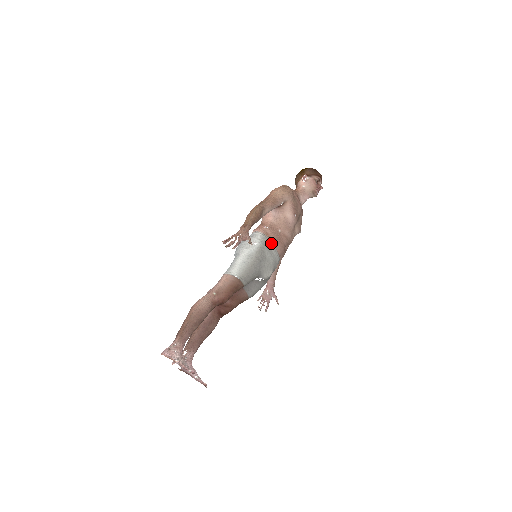
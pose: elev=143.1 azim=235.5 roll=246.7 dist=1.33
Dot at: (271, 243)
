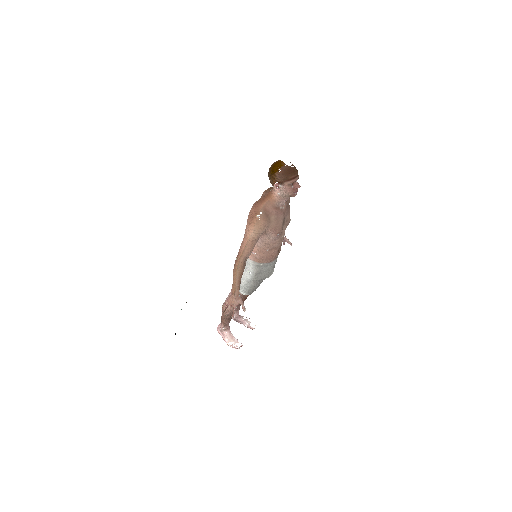
Dot at: (263, 264)
